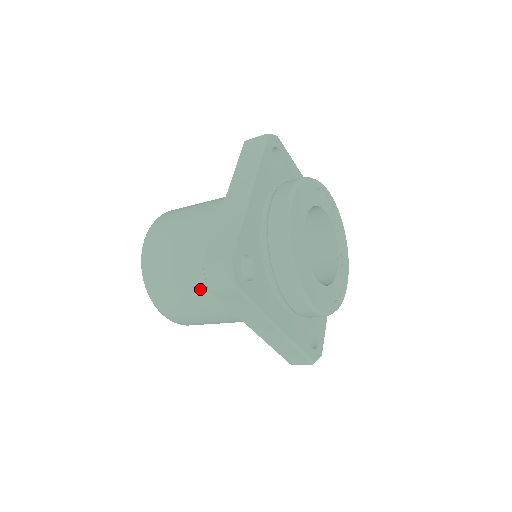
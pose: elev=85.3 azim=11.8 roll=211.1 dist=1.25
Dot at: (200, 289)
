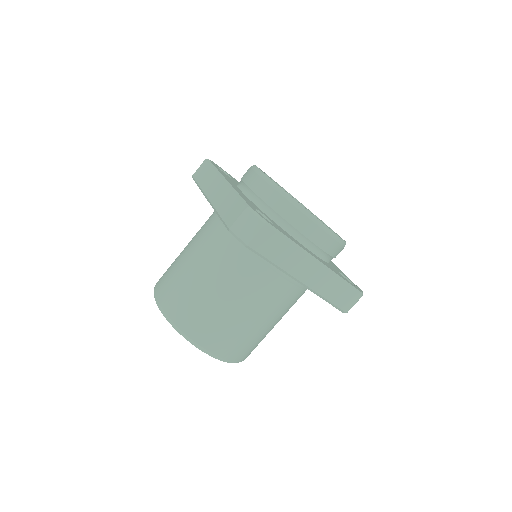
Dot at: (233, 289)
